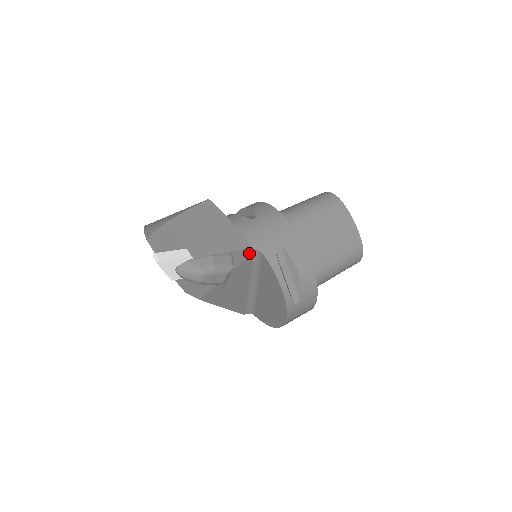
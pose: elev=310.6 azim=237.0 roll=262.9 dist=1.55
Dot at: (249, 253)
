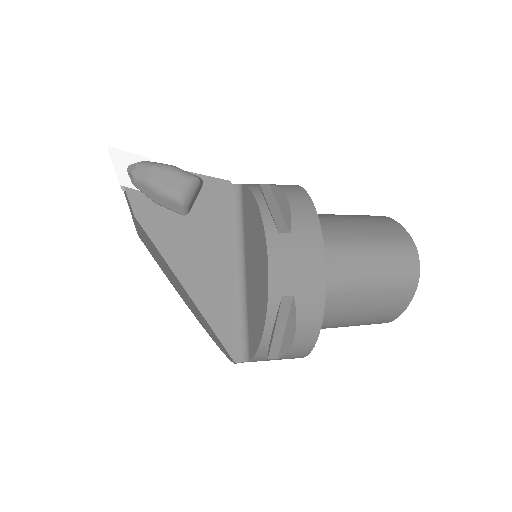
Dot at: (227, 190)
